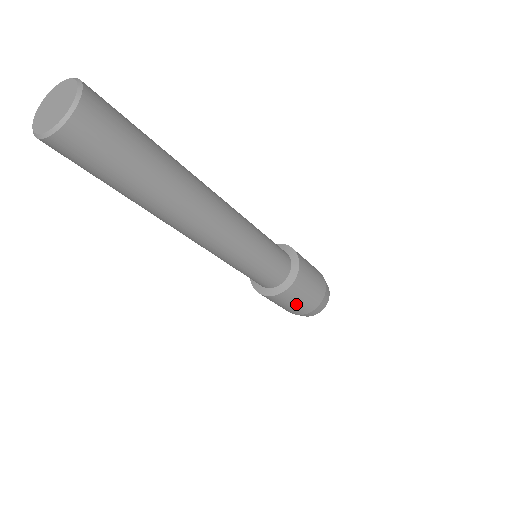
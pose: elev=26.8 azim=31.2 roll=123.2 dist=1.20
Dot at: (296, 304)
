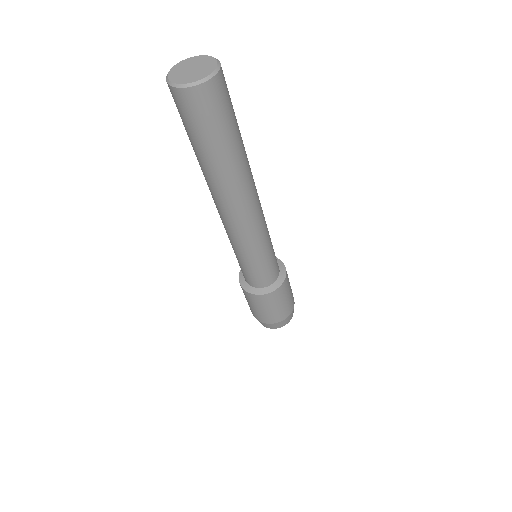
Dot at: (272, 310)
